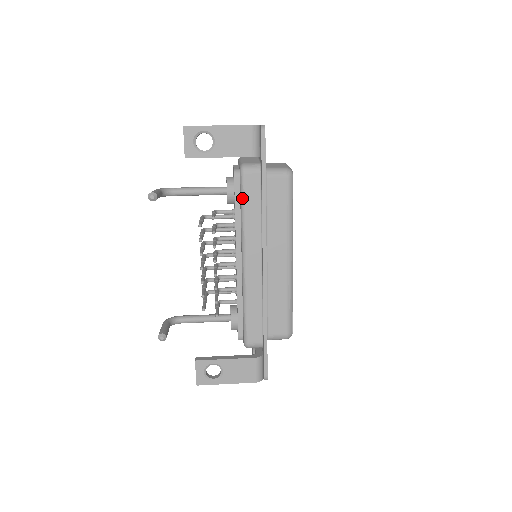
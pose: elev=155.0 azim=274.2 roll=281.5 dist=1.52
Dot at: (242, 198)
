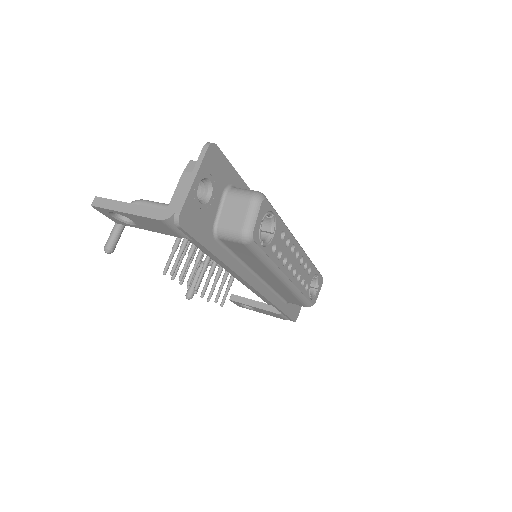
Dot at: (200, 249)
